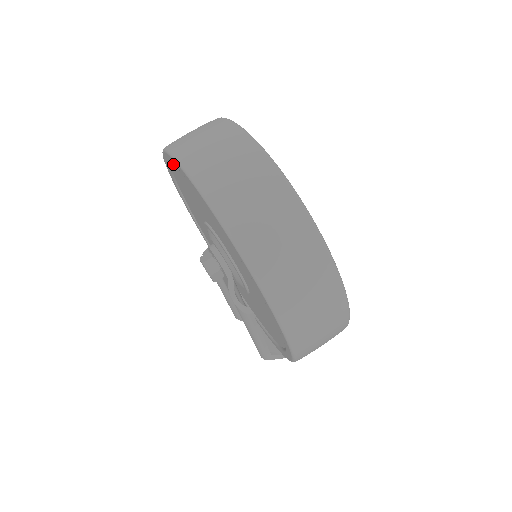
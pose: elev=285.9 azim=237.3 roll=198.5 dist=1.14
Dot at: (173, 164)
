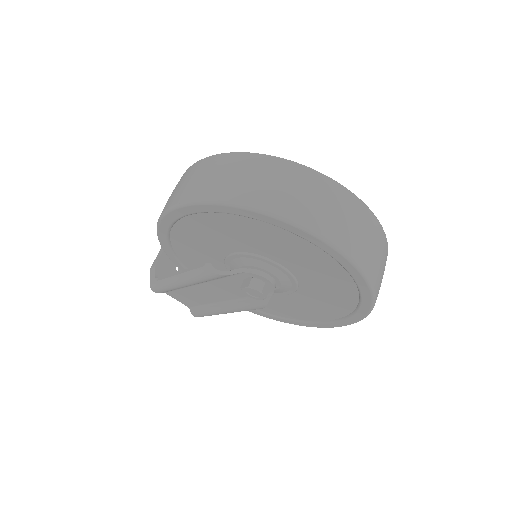
Dot at: (264, 222)
